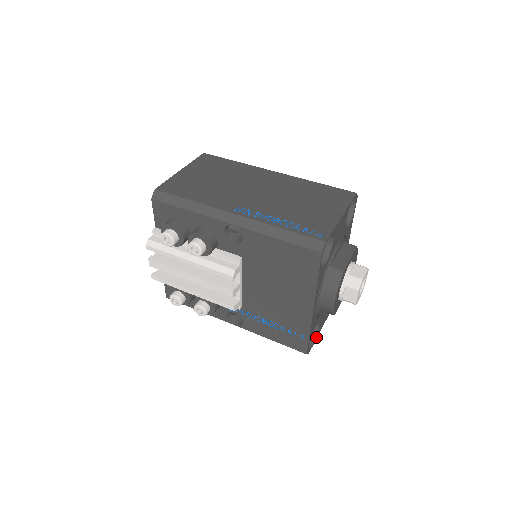
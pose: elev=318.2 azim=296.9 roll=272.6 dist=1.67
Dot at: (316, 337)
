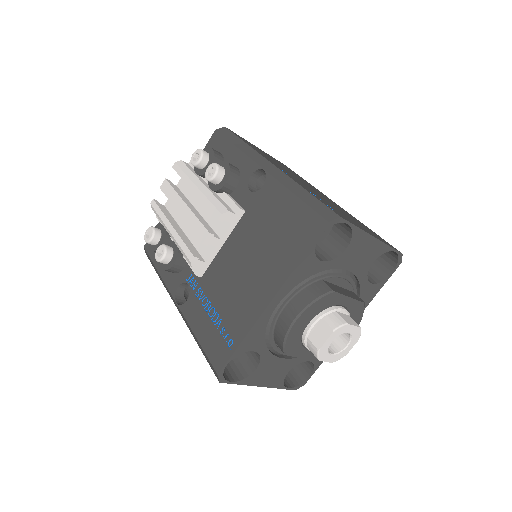
Dot at: (243, 381)
